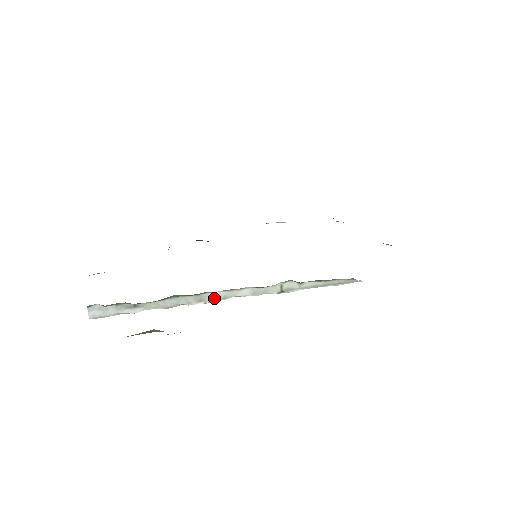
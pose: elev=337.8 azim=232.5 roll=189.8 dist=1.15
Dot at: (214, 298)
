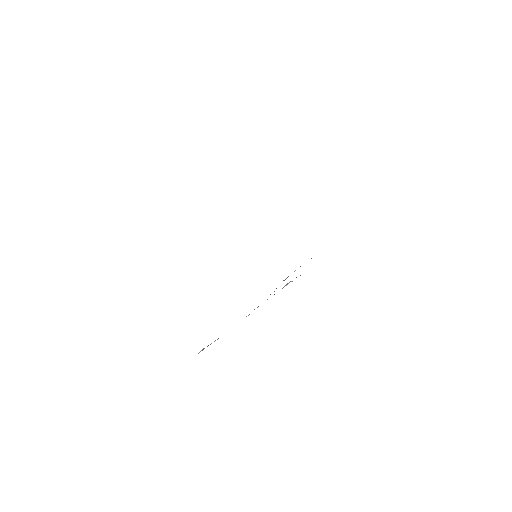
Dot at: occluded
